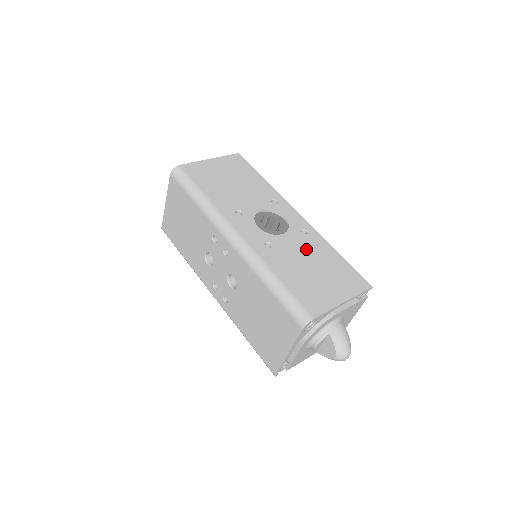
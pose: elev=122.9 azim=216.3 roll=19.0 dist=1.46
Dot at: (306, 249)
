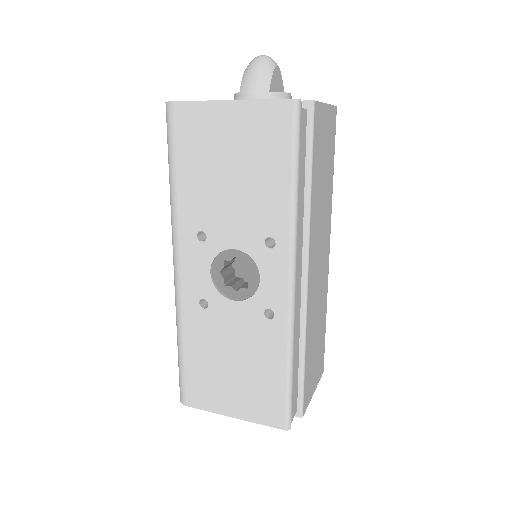
Dot at: (247, 338)
